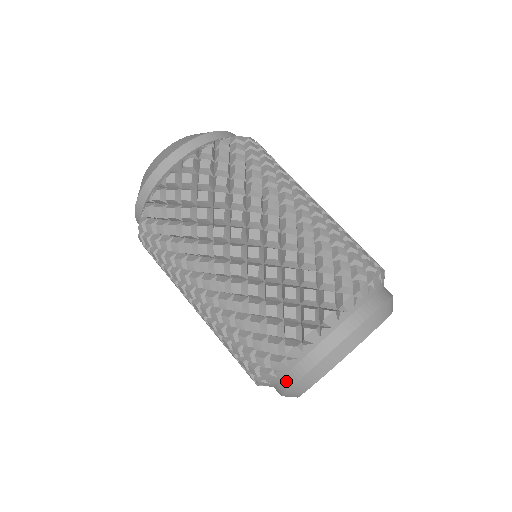
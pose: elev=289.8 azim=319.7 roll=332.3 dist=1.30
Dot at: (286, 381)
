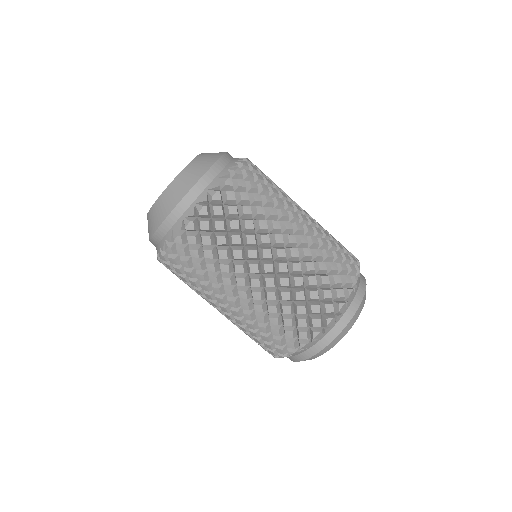
Dot at: (318, 346)
